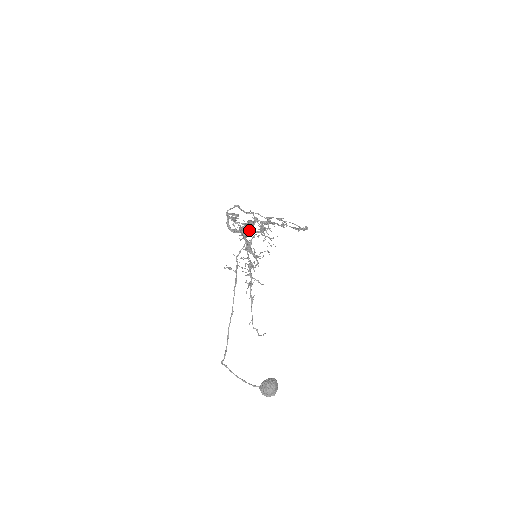
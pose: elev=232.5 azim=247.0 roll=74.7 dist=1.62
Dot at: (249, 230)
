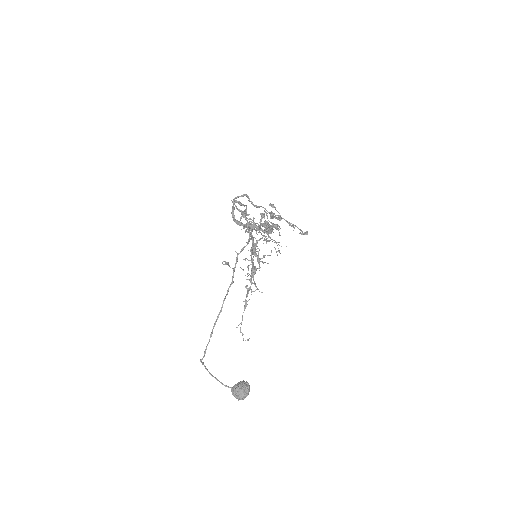
Dot at: (262, 235)
